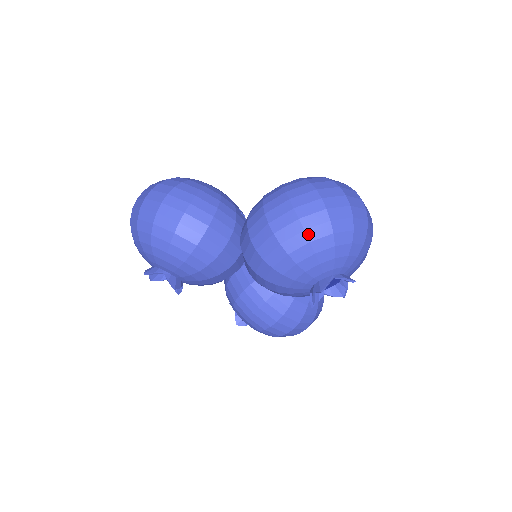
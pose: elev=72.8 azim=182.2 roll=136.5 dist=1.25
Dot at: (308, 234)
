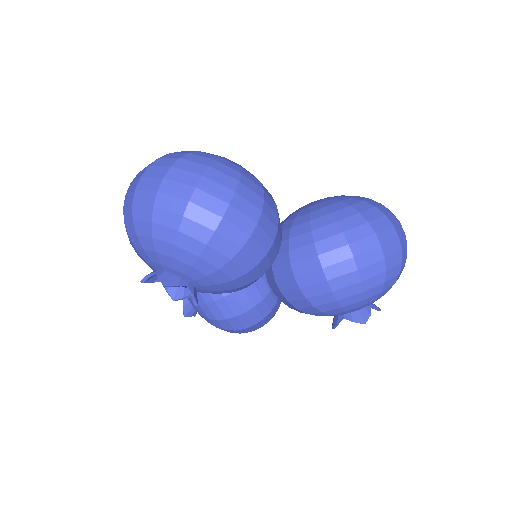
Dot at: (387, 275)
